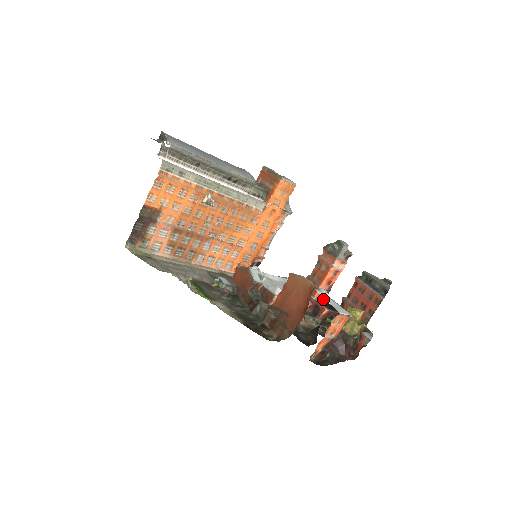
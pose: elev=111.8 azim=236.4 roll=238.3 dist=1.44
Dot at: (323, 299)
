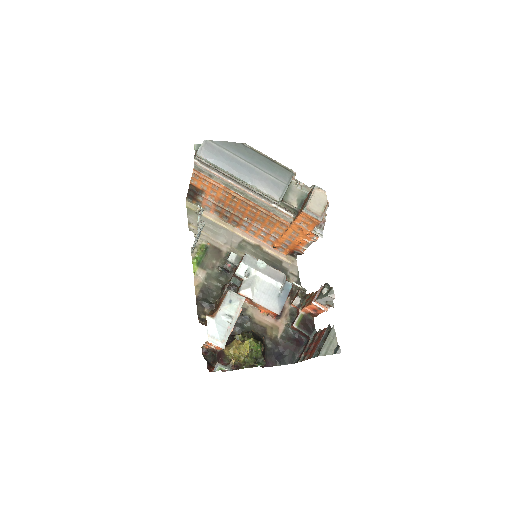
Dot at: (311, 316)
